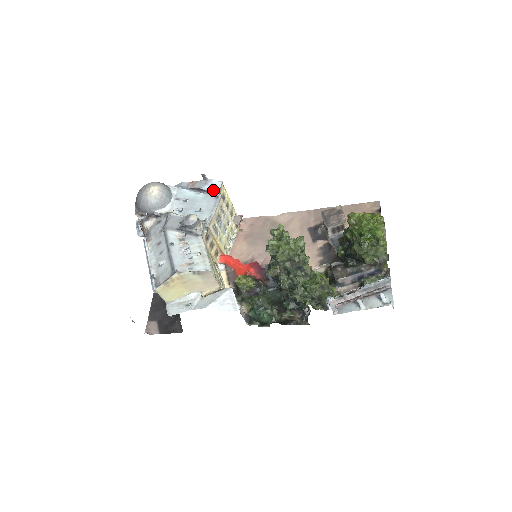
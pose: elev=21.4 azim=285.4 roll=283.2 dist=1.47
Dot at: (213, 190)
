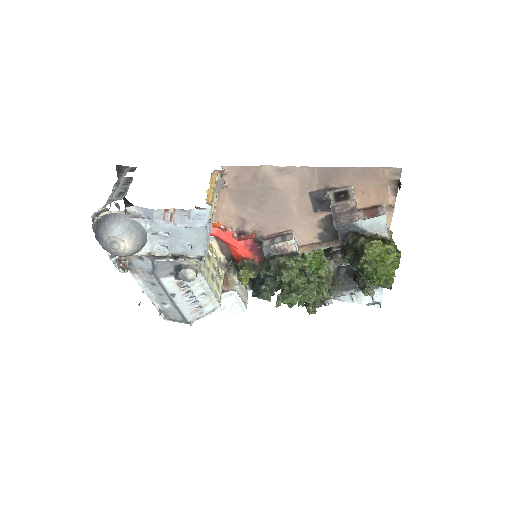
Dot at: (201, 223)
